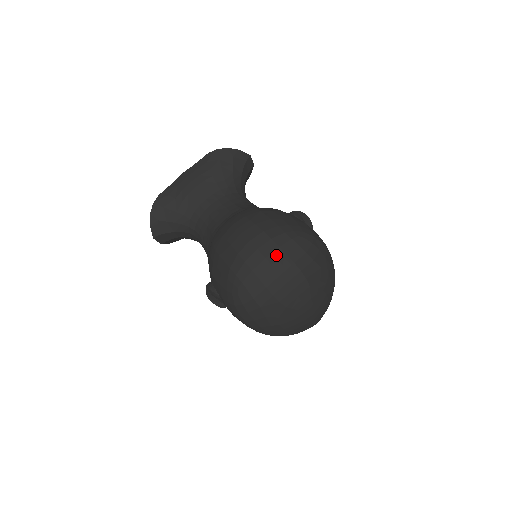
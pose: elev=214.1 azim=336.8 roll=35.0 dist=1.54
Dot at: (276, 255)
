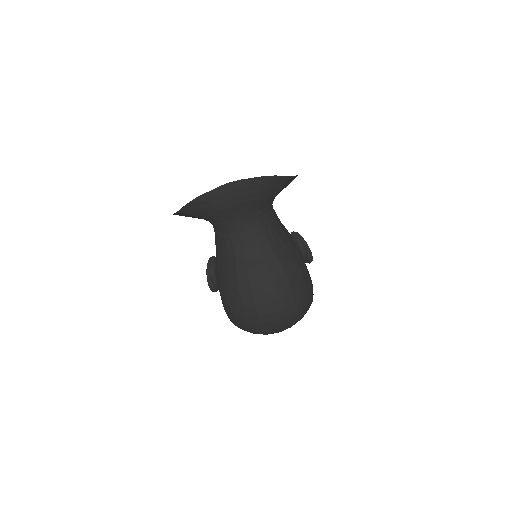
Dot at: (284, 324)
